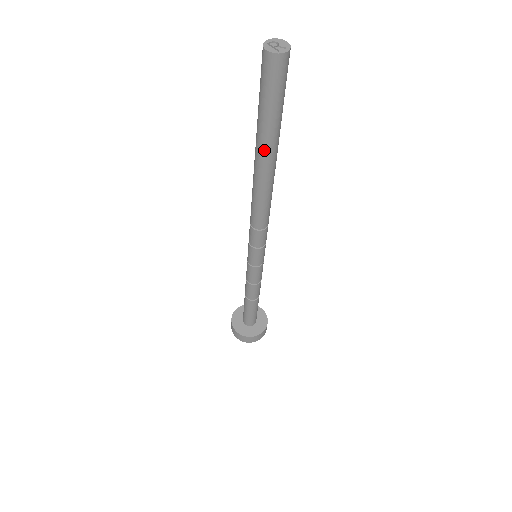
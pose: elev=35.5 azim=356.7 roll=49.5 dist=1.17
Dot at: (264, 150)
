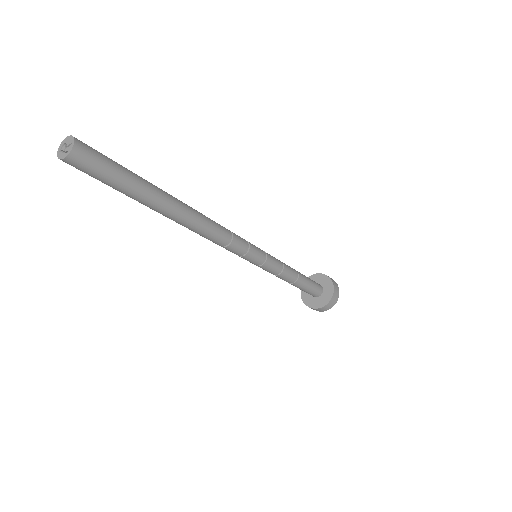
Dot at: (152, 206)
